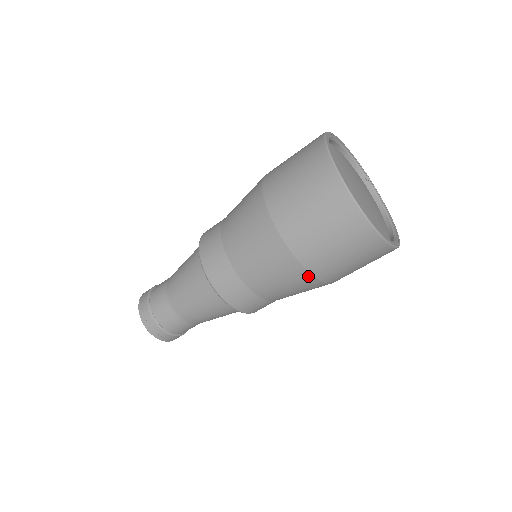
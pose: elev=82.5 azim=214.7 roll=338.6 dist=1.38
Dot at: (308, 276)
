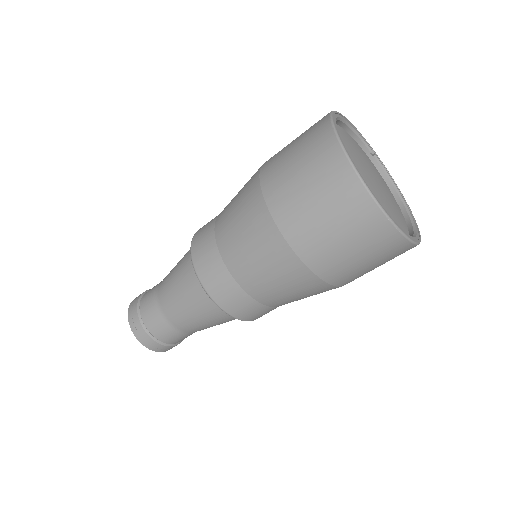
Dot at: (325, 286)
